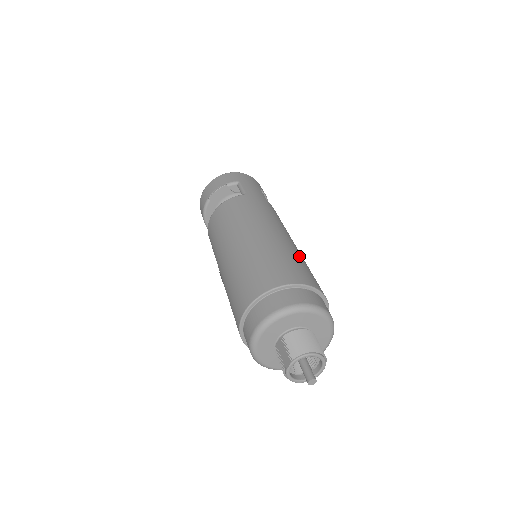
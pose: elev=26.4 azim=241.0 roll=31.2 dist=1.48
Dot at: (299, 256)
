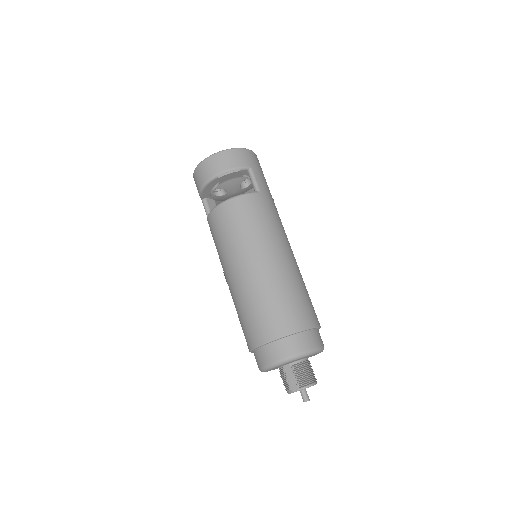
Dot at: occluded
